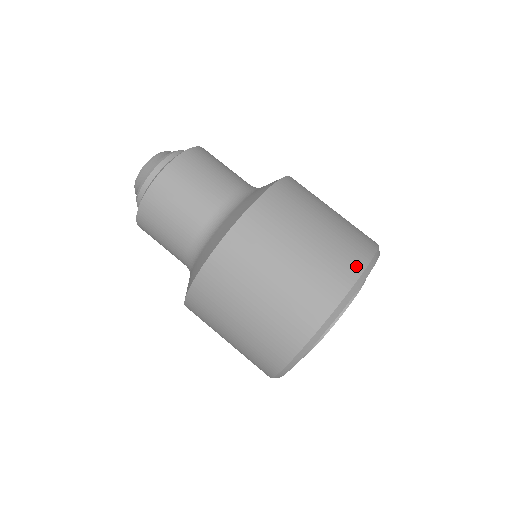
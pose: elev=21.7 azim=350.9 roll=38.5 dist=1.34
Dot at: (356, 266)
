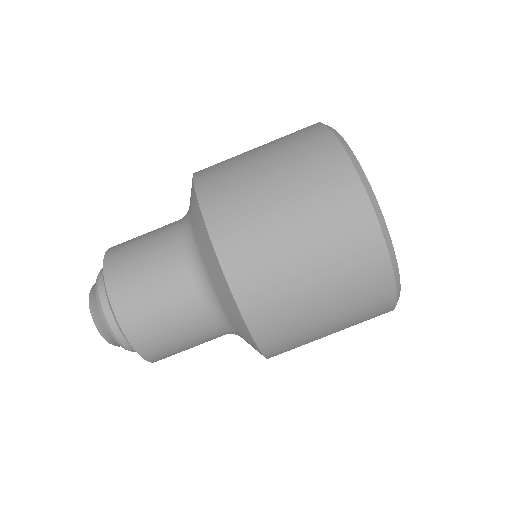
Dot at: (309, 126)
